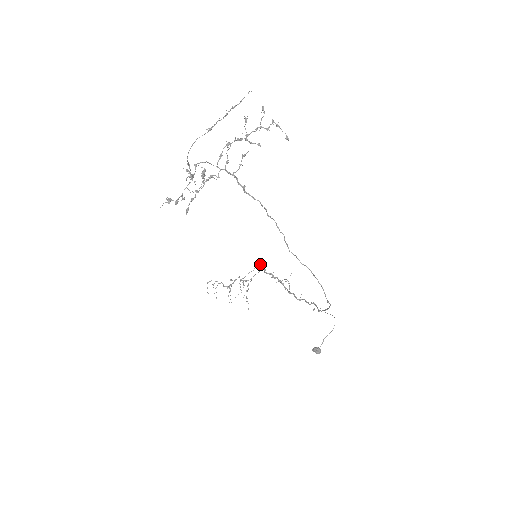
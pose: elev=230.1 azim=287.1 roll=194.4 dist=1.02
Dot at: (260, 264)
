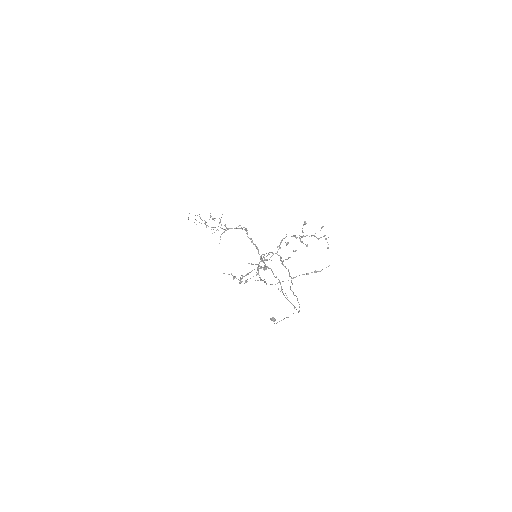
Dot at: (244, 227)
